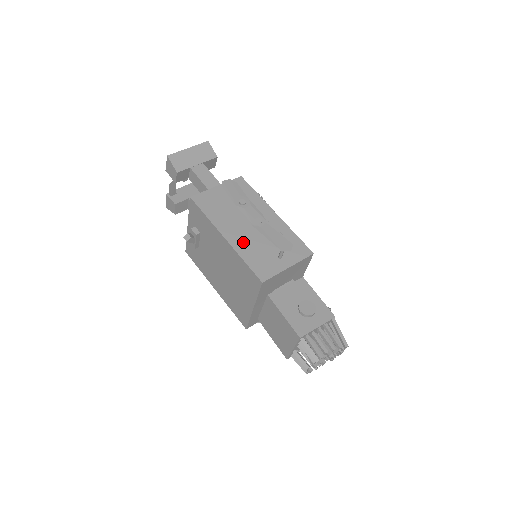
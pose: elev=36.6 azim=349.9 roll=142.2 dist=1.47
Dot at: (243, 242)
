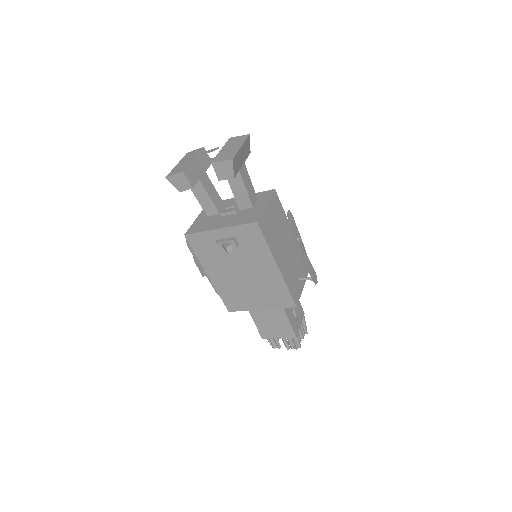
Dot at: (286, 269)
